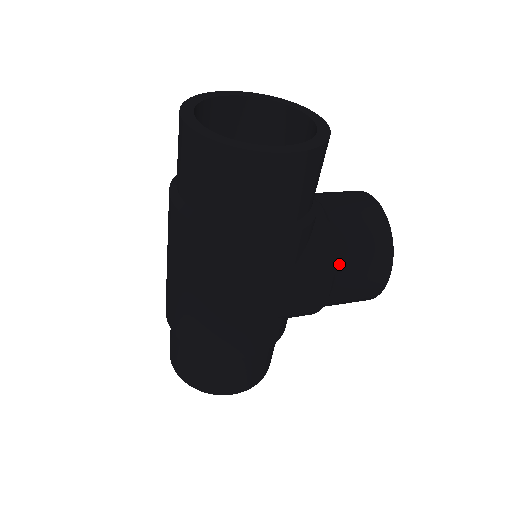
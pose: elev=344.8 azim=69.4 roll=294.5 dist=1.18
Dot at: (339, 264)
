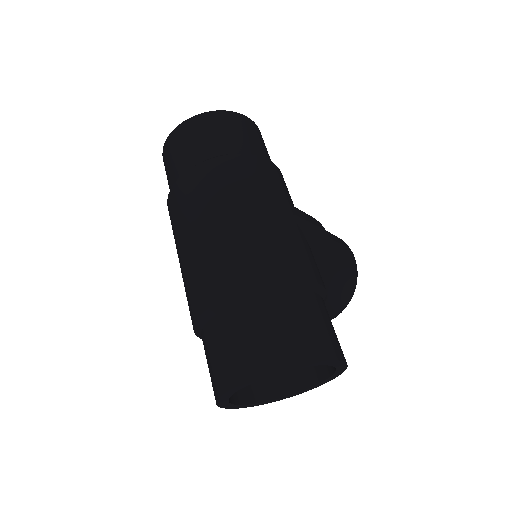
Dot at: occluded
